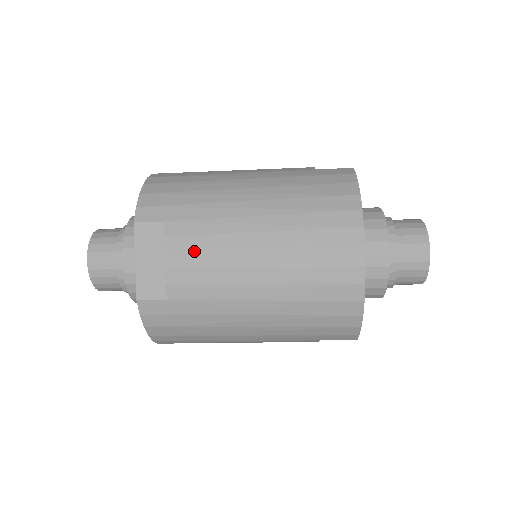
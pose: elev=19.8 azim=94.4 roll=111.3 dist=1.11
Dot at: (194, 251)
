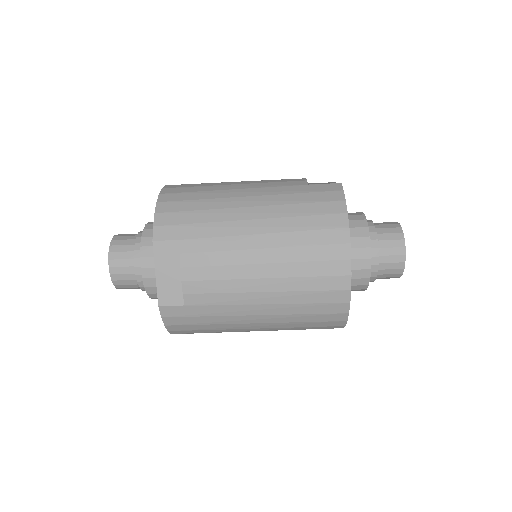
Dot at: (207, 266)
